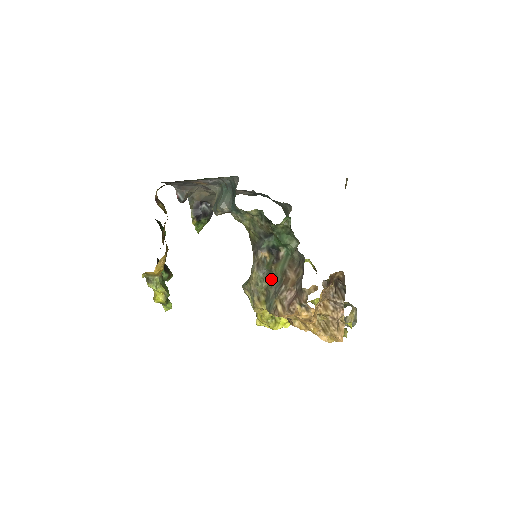
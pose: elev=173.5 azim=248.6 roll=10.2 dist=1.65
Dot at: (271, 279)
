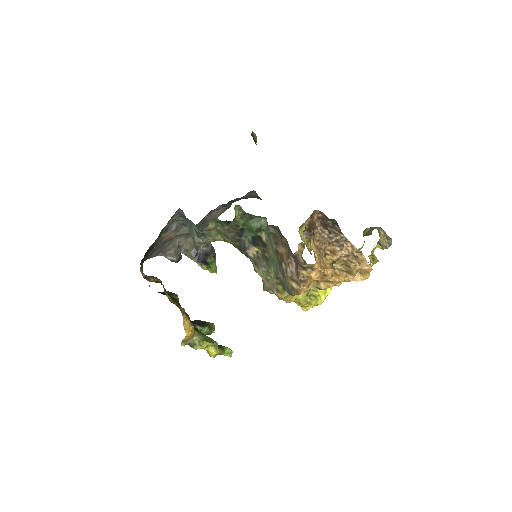
Dot at: (273, 266)
